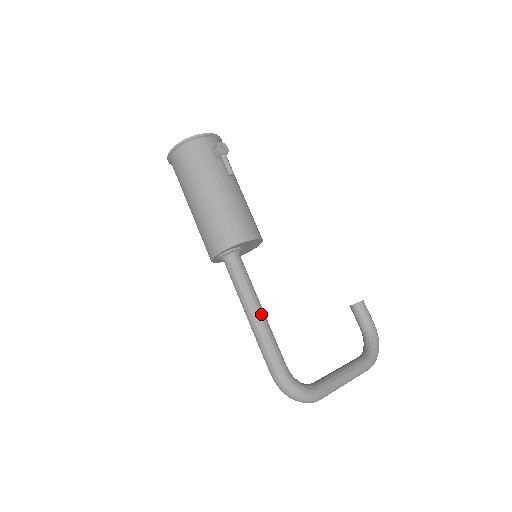
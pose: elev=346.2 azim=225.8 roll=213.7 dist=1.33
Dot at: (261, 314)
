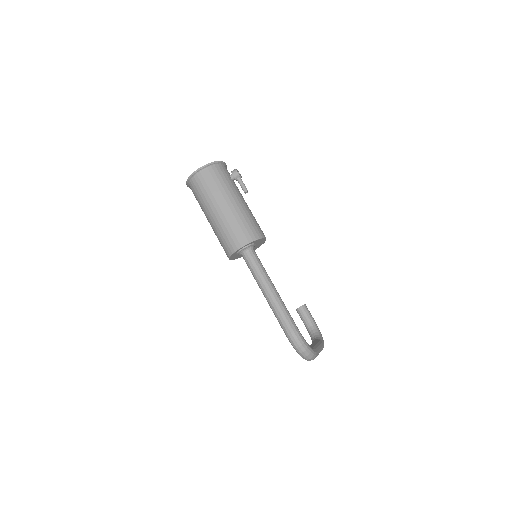
Dot at: occluded
